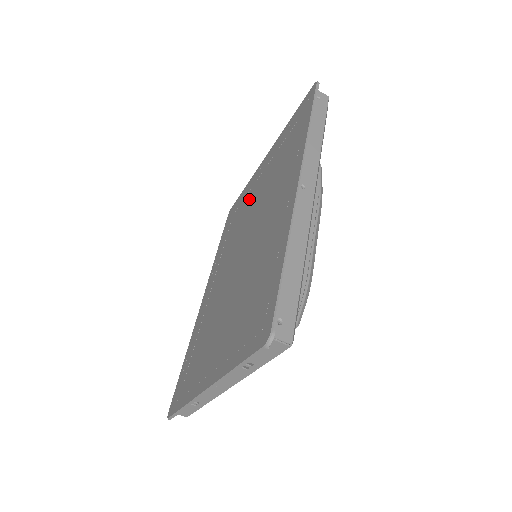
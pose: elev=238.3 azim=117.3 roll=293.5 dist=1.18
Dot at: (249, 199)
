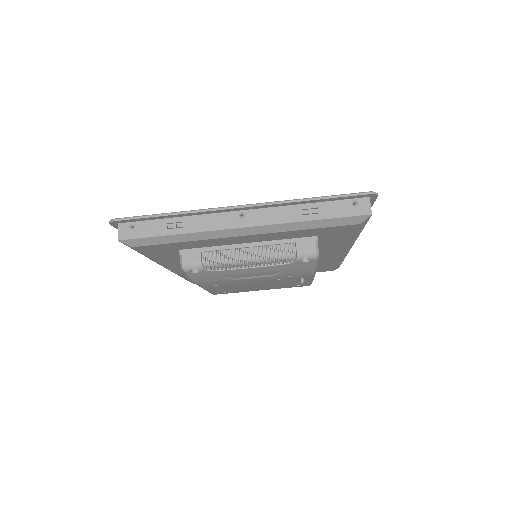
Dot at: occluded
